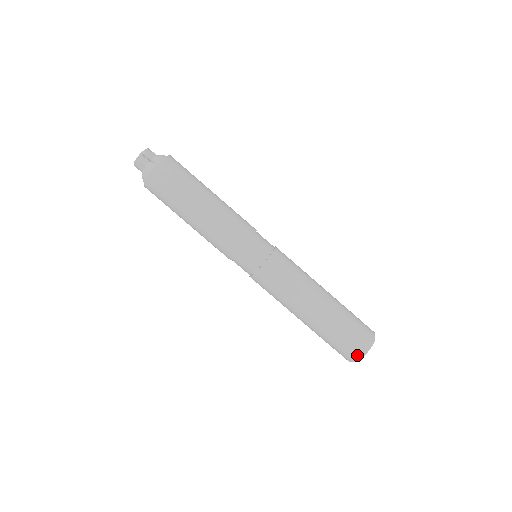
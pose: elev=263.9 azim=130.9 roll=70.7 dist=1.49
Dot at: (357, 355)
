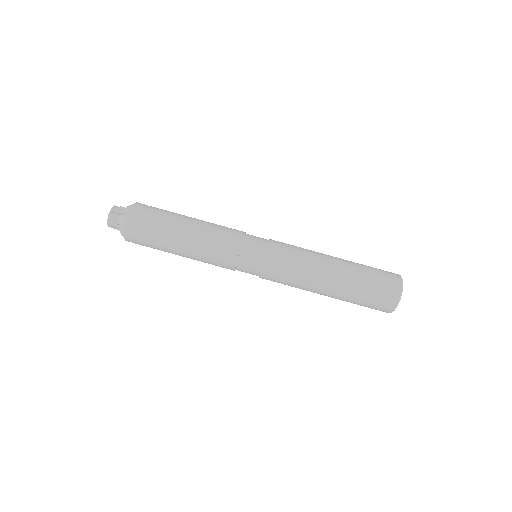
Dot at: (393, 302)
